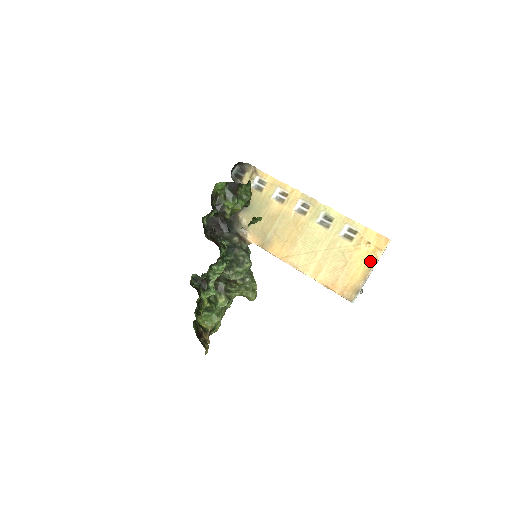
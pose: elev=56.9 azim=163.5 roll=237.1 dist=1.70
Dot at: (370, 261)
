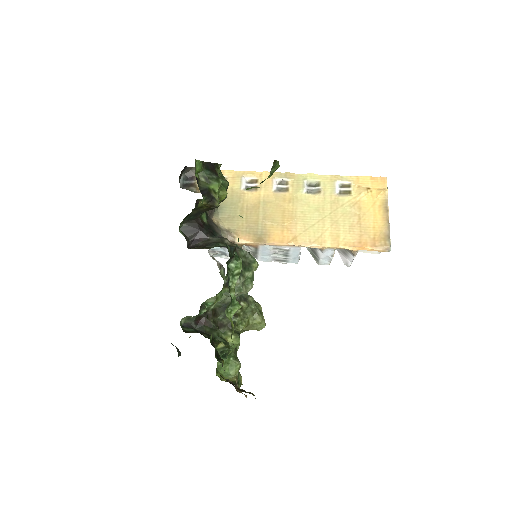
Dot at: (381, 203)
